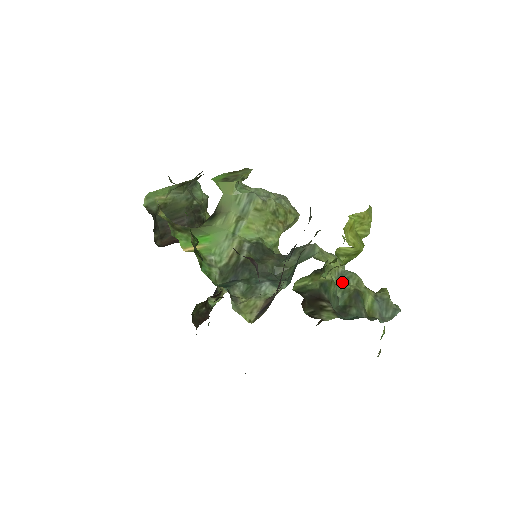
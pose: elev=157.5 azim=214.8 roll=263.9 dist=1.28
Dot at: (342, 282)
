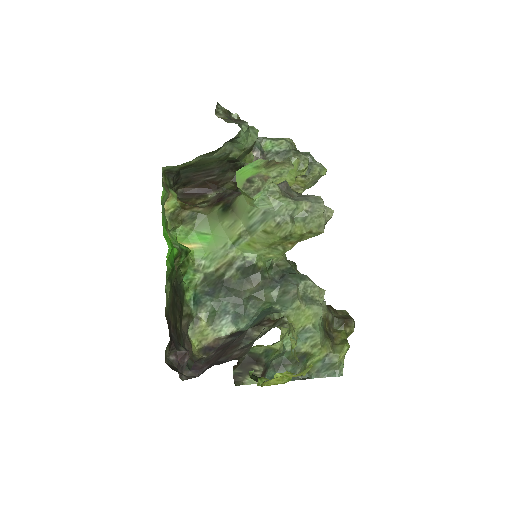
Dot at: (300, 339)
